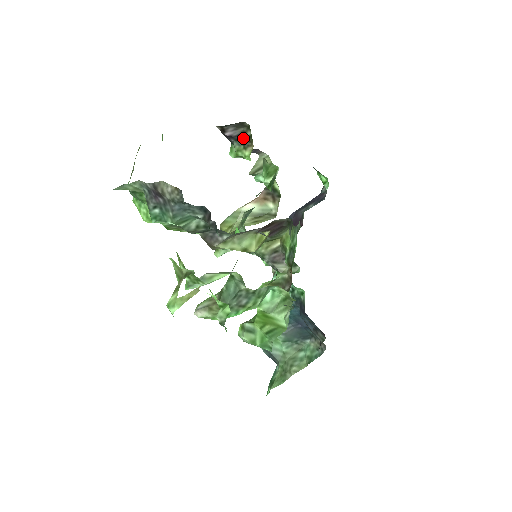
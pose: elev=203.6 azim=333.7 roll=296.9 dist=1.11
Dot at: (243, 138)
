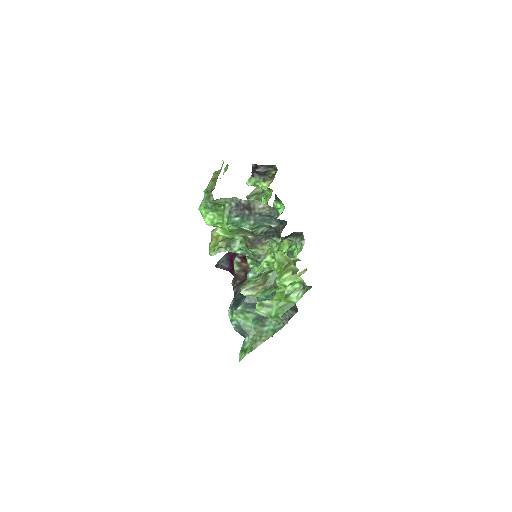
Dot at: (265, 174)
